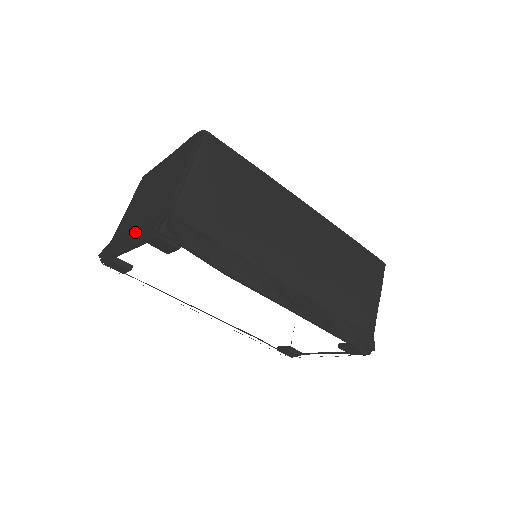
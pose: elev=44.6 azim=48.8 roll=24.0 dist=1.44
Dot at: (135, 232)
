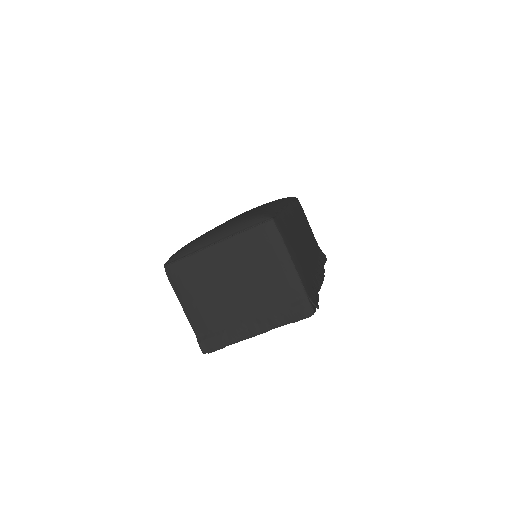
Dot at: (260, 320)
